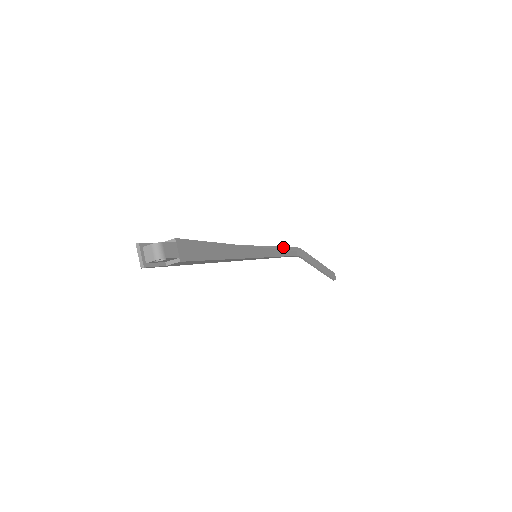
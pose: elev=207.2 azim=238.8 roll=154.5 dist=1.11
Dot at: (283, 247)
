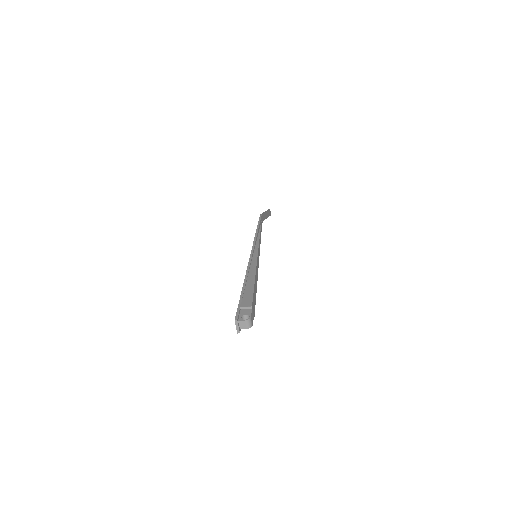
Dot at: (259, 227)
